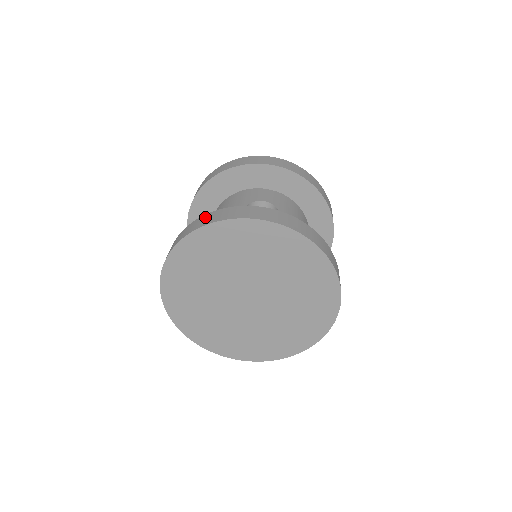
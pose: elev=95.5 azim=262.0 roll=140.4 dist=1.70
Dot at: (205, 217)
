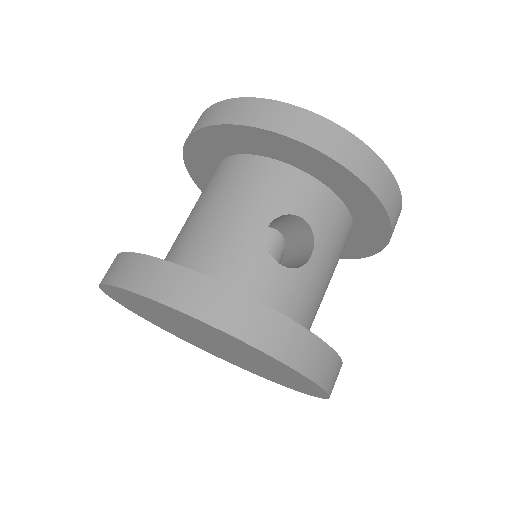
Dot at: (188, 281)
